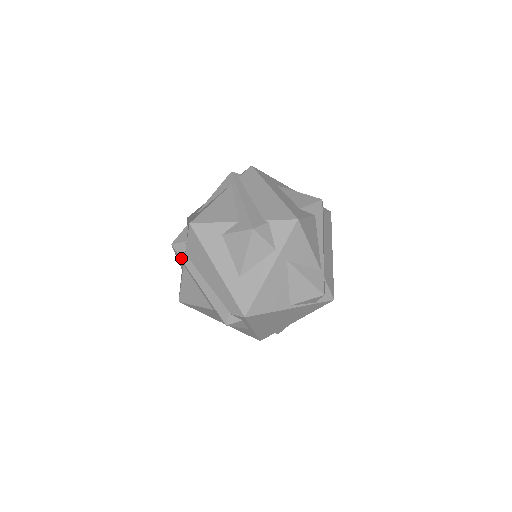
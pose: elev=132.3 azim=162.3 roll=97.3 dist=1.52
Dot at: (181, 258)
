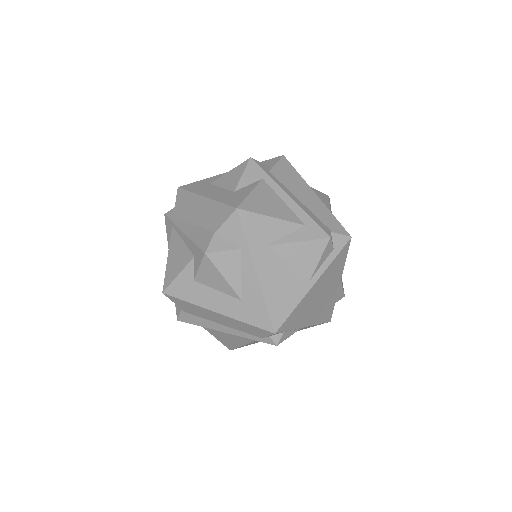
Dot at: (265, 171)
